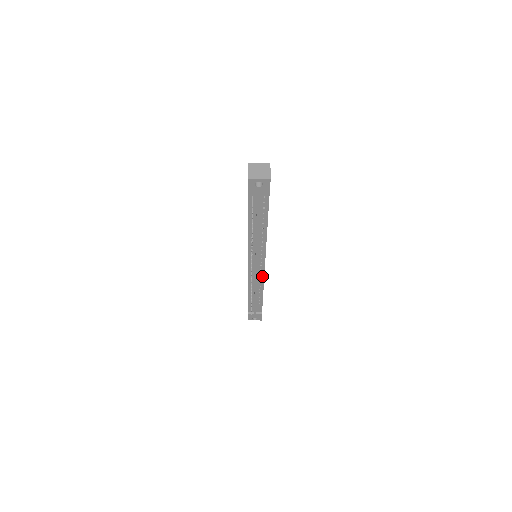
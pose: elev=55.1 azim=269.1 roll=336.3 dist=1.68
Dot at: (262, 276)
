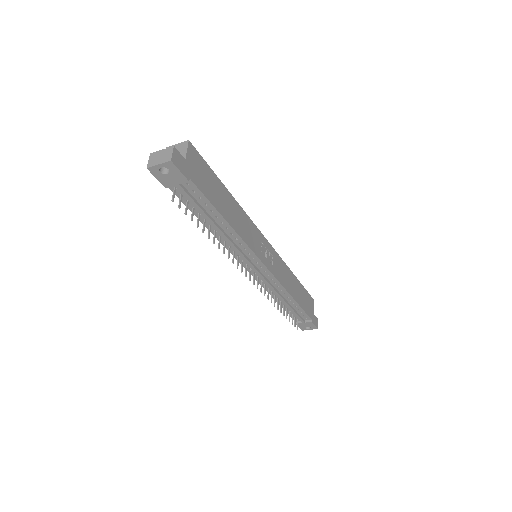
Dot at: (273, 278)
